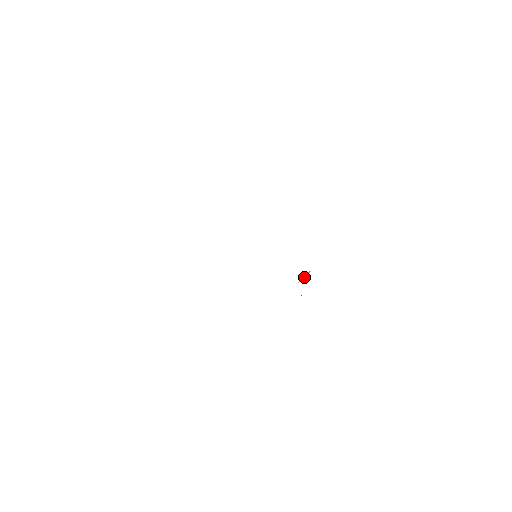
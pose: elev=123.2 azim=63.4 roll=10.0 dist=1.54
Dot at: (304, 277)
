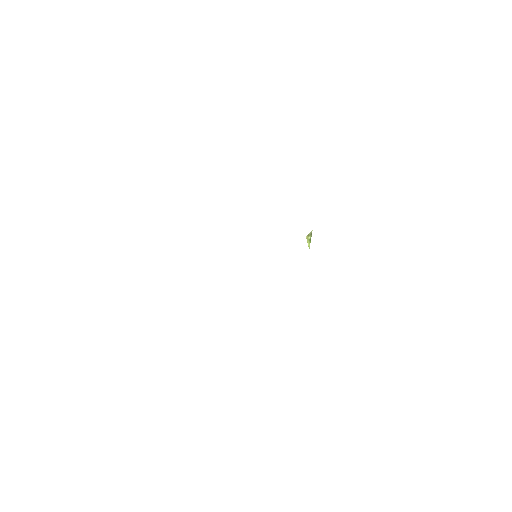
Dot at: (310, 240)
